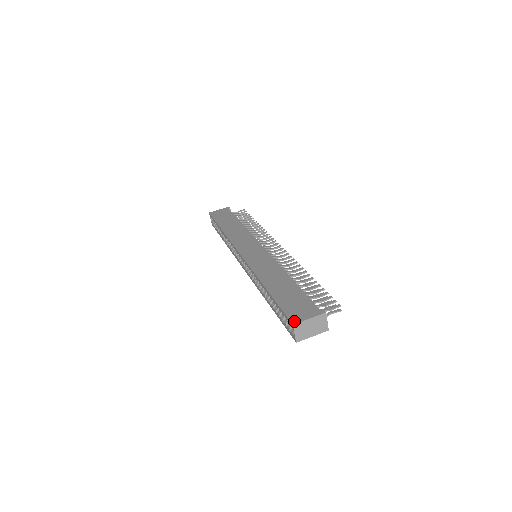
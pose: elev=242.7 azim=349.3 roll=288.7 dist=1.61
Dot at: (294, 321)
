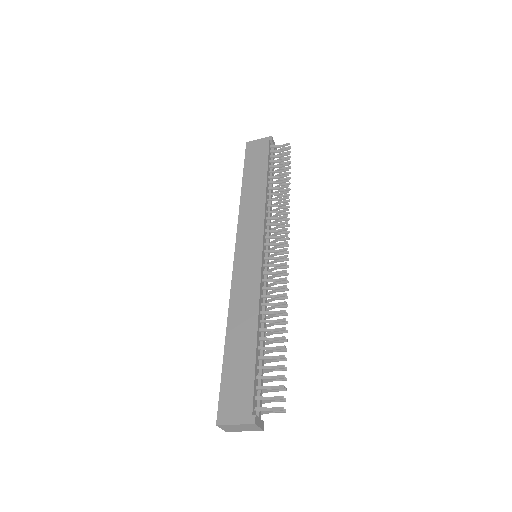
Dot at: (219, 420)
